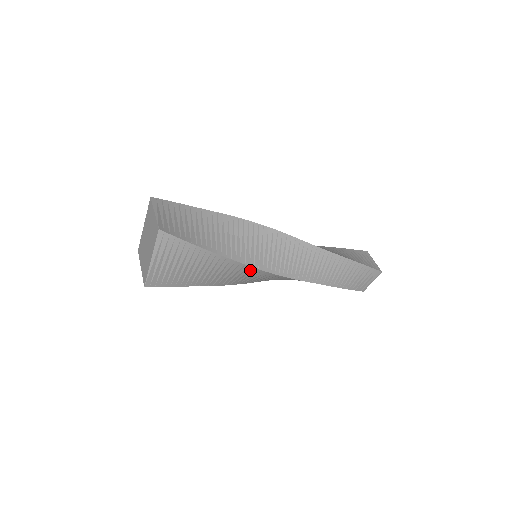
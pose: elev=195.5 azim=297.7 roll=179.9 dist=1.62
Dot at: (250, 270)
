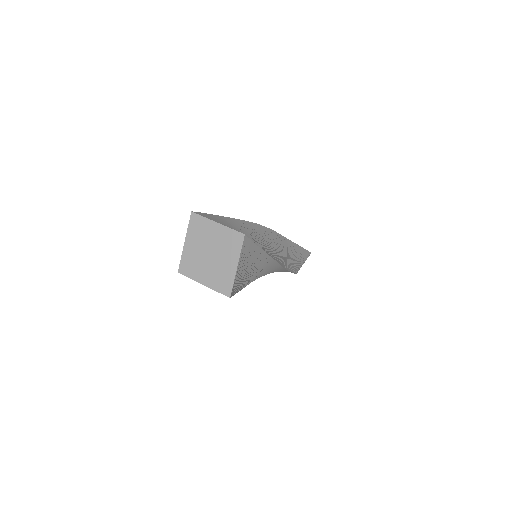
Dot at: (272, 265)
